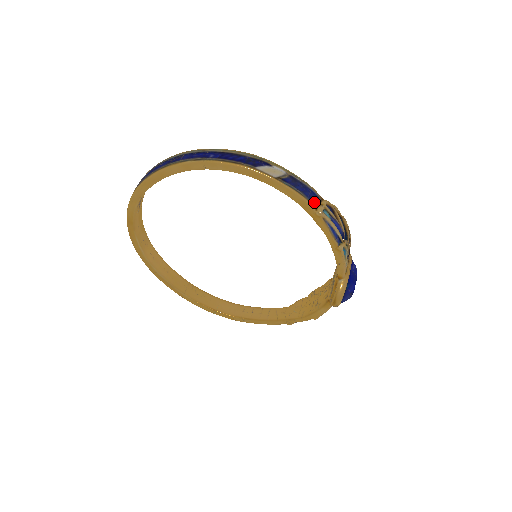
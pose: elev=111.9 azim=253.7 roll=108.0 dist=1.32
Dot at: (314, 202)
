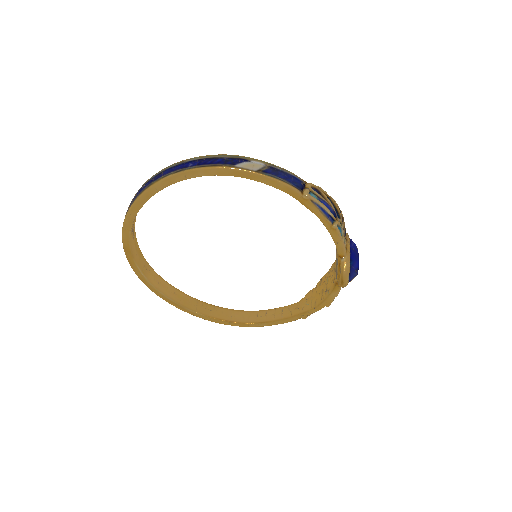
Dot at: (298, 187)
